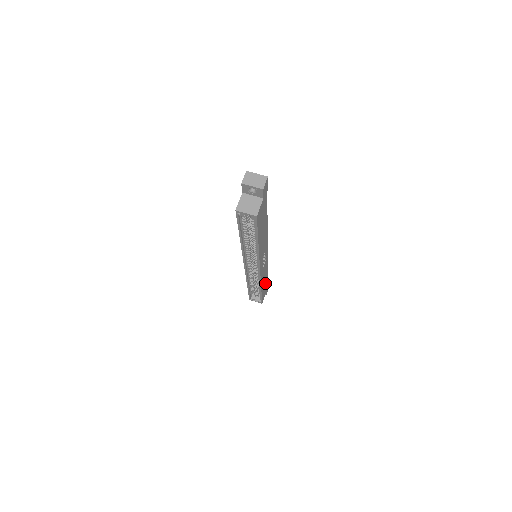
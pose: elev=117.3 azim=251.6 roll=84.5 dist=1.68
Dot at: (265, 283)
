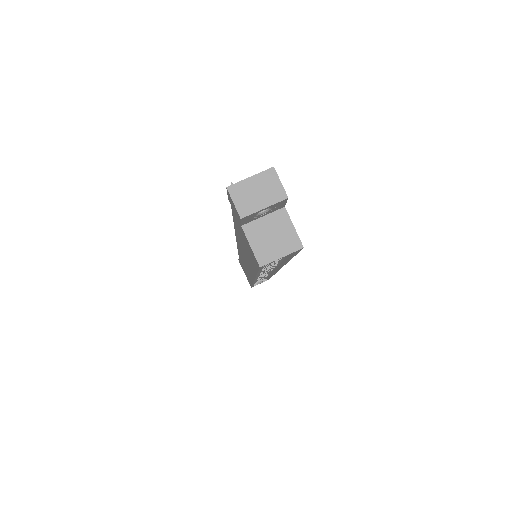
Dot at: occluded
